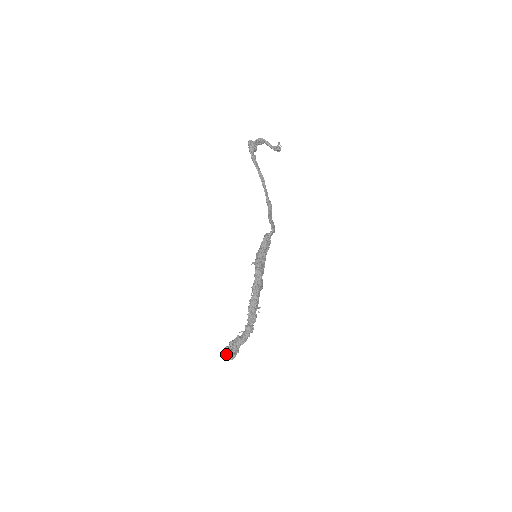
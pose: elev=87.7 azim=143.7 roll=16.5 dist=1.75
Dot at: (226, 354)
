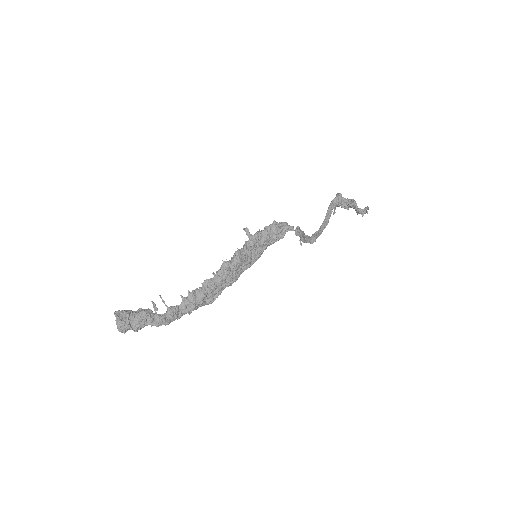
Dot at: (121, 314)
